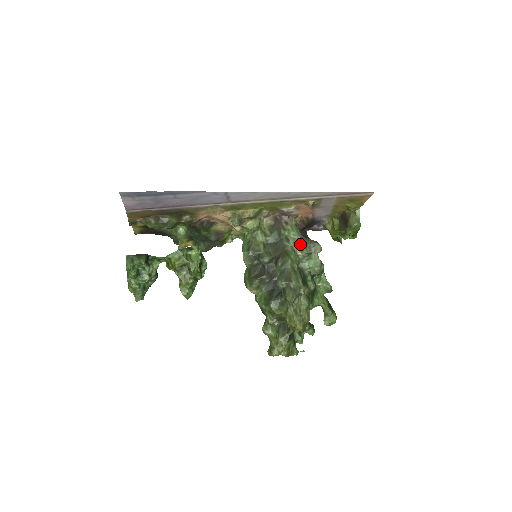
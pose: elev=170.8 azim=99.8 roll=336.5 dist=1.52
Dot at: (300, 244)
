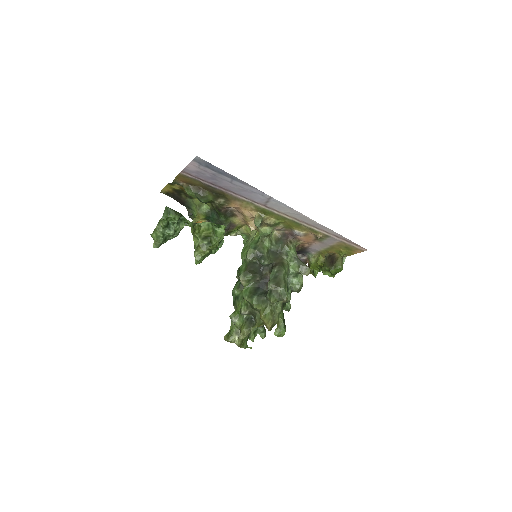
Dot at: (295, 262)
